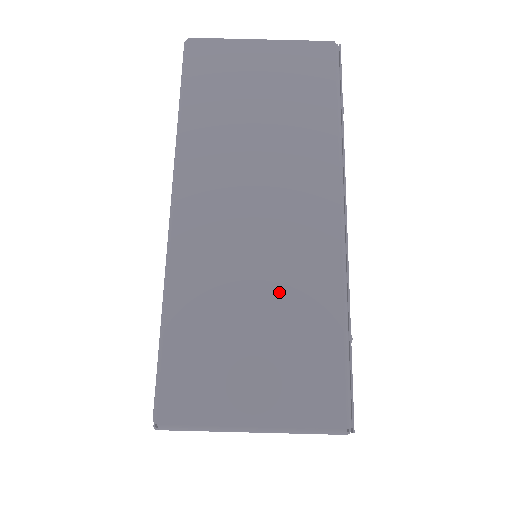
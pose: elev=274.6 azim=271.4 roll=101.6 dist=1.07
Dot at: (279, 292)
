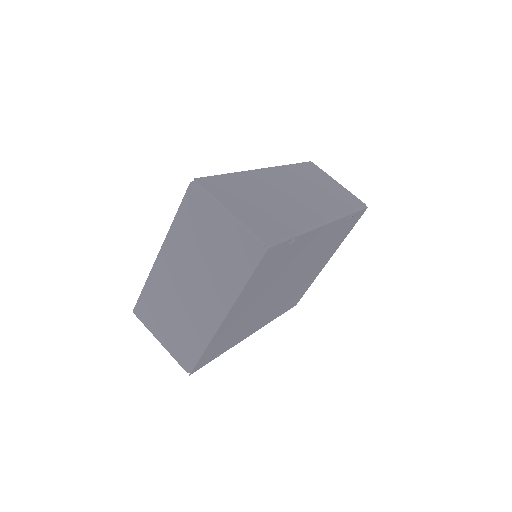
Dot at: (280, 208)
